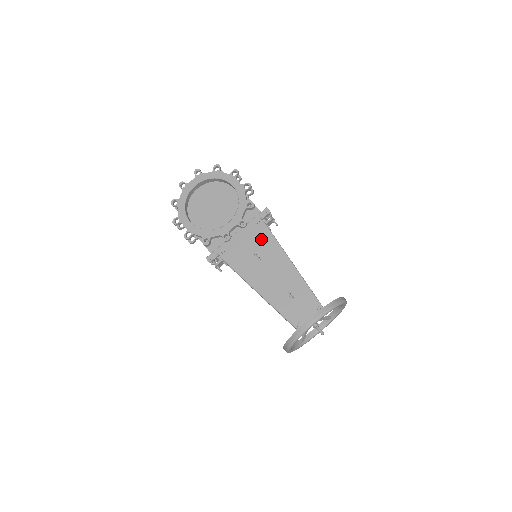
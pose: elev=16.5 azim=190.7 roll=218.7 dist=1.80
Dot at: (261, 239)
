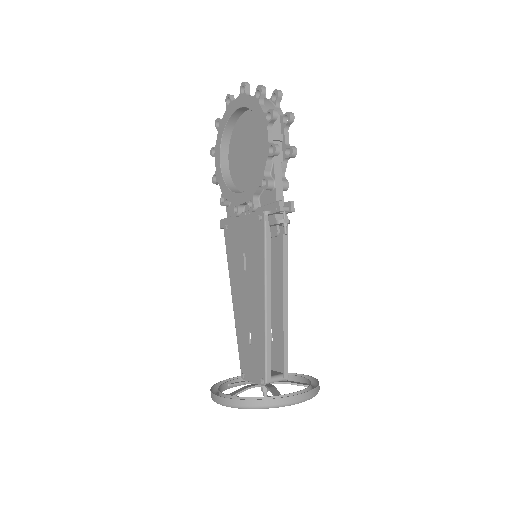
Dot at: (254, 244)
